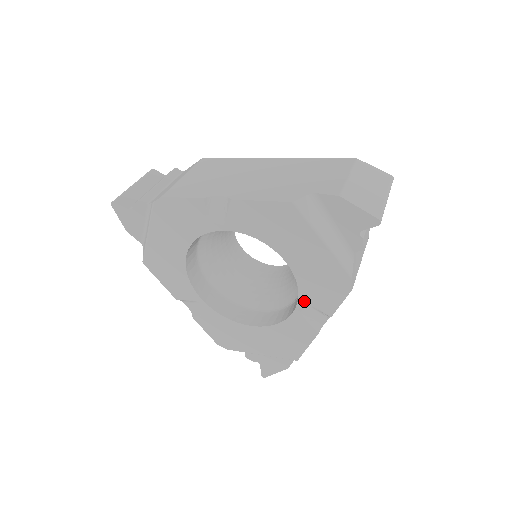
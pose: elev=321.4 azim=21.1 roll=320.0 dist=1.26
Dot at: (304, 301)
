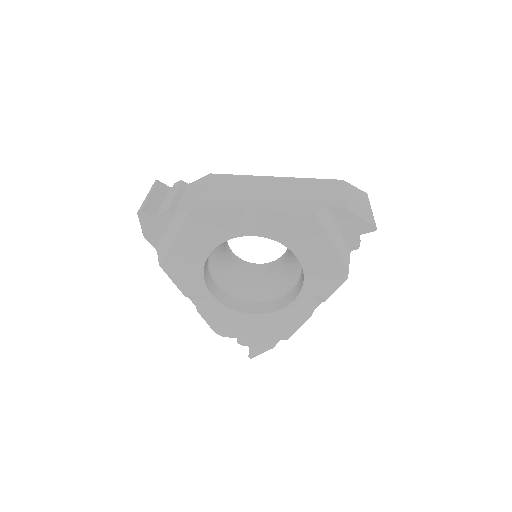
Dot at: (306, 290)
